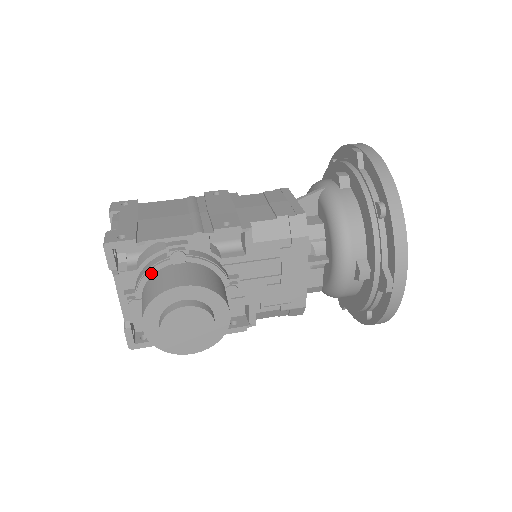
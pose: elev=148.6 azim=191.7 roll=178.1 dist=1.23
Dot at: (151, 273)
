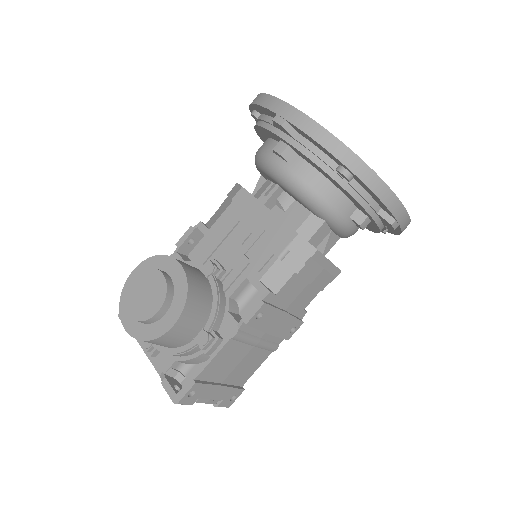
Dot at: occluded
